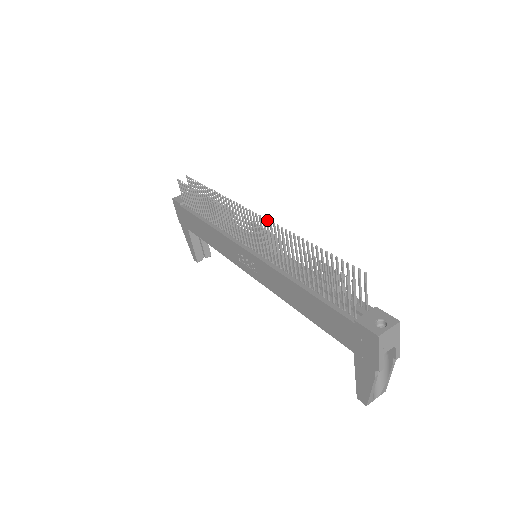
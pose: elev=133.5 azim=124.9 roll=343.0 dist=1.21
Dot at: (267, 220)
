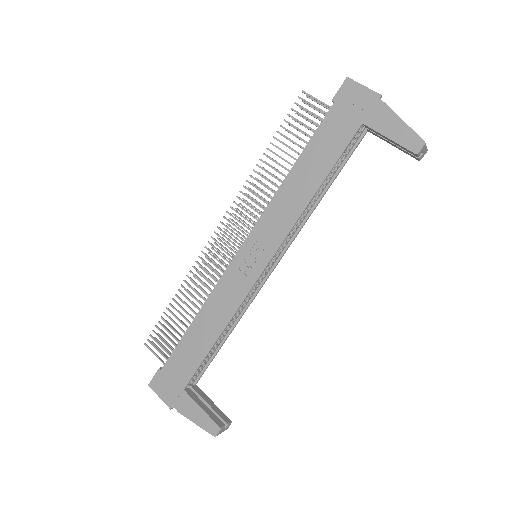
Dot at: (237, 209)
